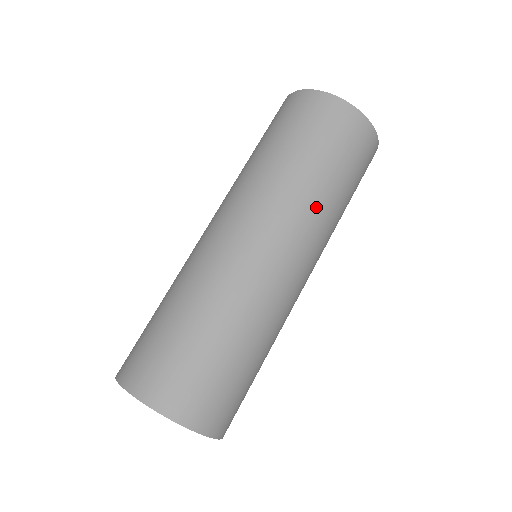
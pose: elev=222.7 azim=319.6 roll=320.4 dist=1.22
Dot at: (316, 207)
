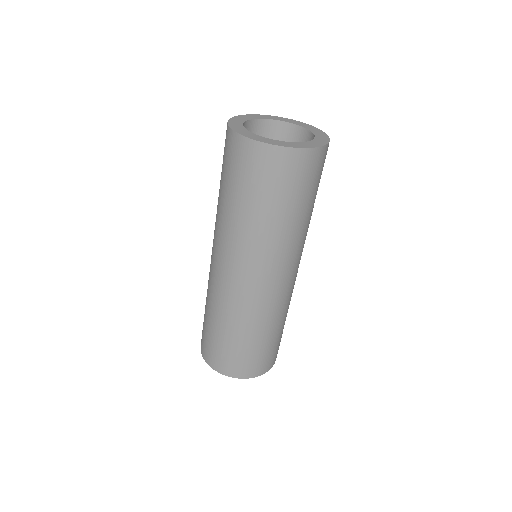
Dot at: (263, 239)
